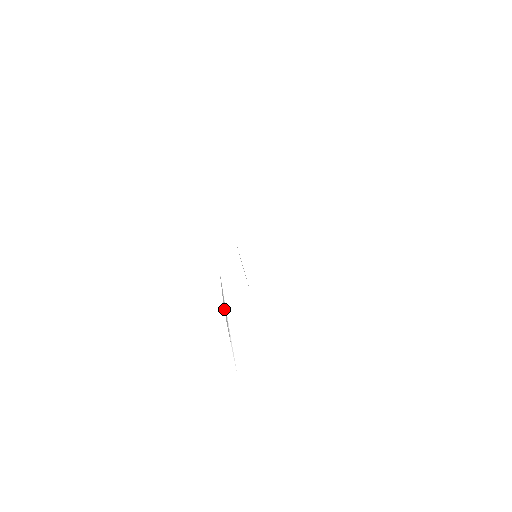
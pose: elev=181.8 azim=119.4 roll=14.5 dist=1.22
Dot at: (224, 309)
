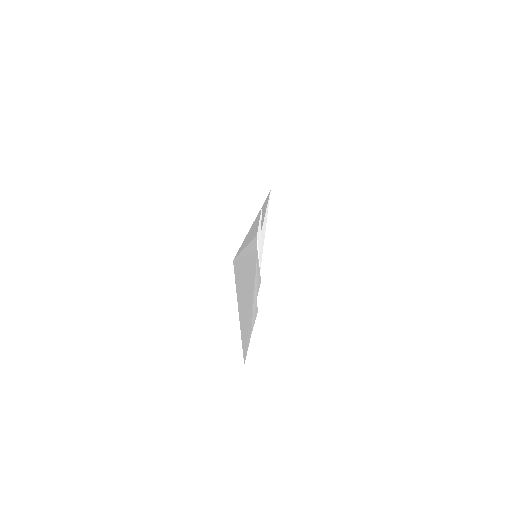
Dot at: occluded
